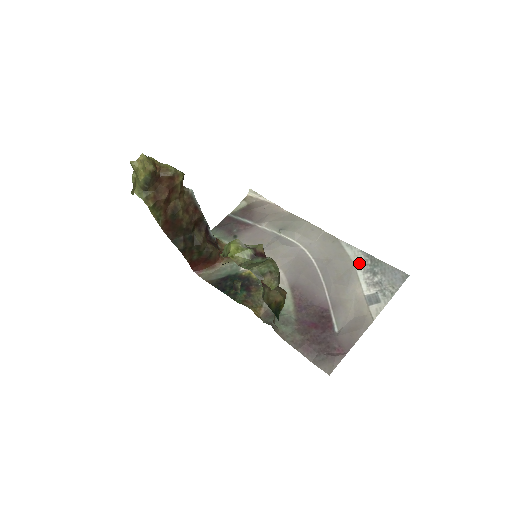
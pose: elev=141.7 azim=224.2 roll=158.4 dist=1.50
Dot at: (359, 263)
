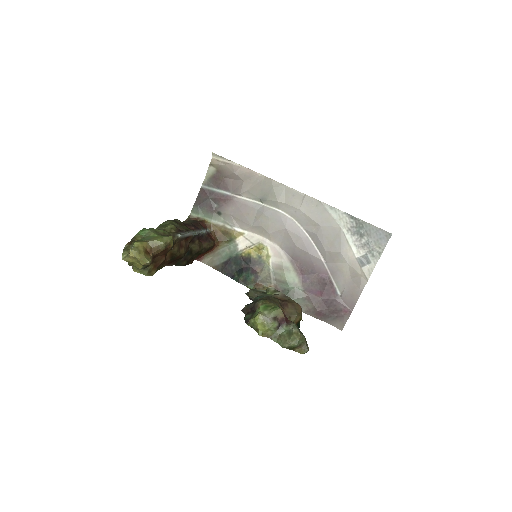
Dot at: (345, 226)
